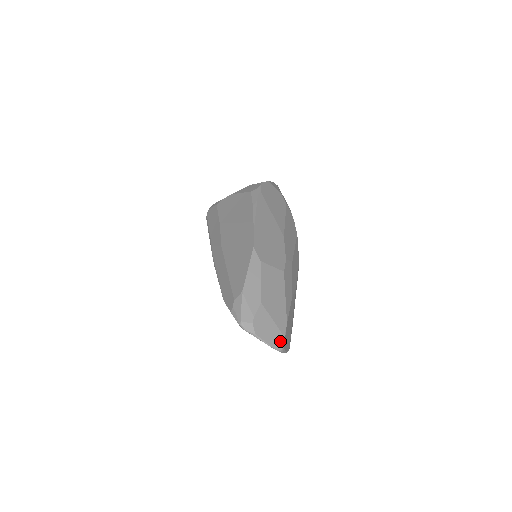
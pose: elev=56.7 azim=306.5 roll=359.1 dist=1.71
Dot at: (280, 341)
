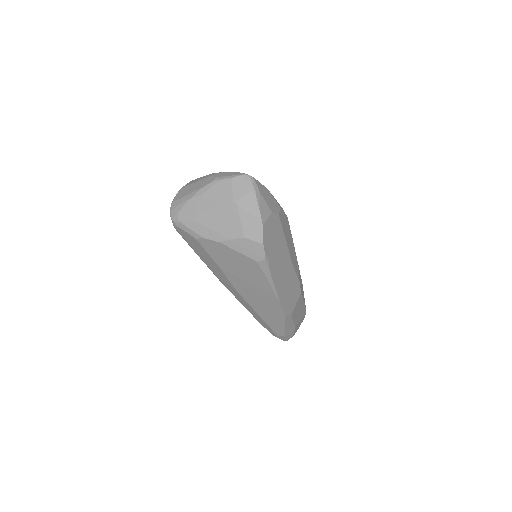
Dot at: occluded
